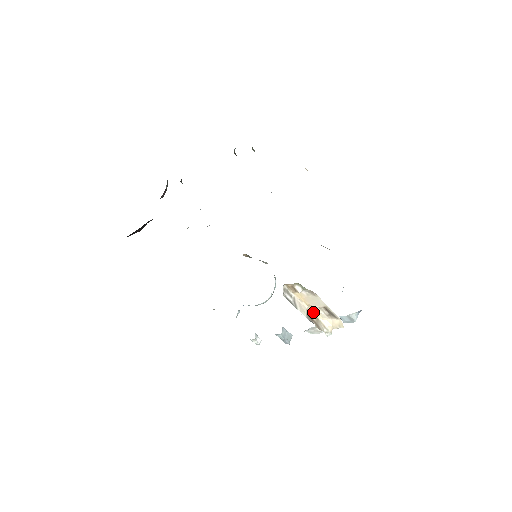
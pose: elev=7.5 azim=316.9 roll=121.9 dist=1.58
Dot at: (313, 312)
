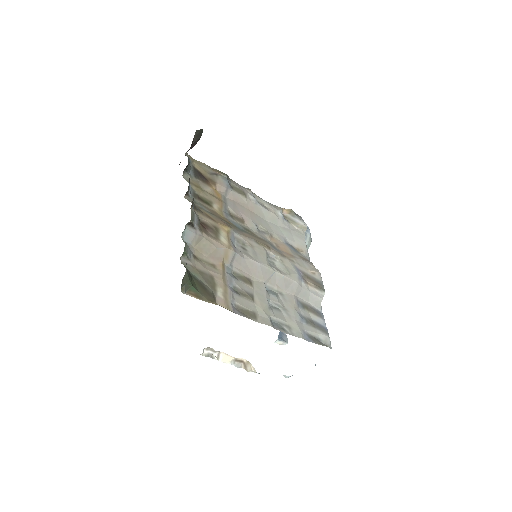
Dot at: (243, 359)
